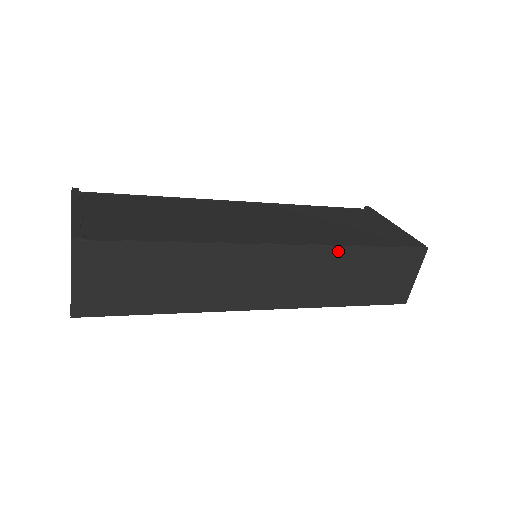
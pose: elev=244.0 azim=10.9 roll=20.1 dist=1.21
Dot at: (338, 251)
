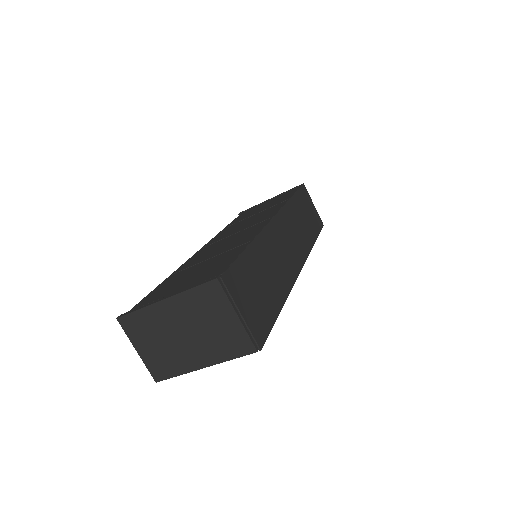
Dot at: (289, 206)
